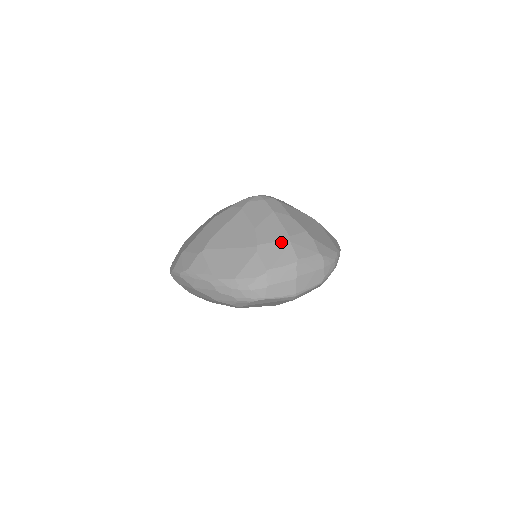
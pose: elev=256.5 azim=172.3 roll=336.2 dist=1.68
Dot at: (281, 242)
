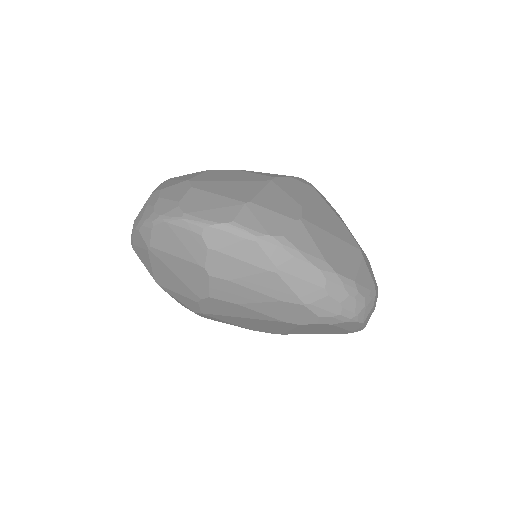
Dot at: (366, 256)
